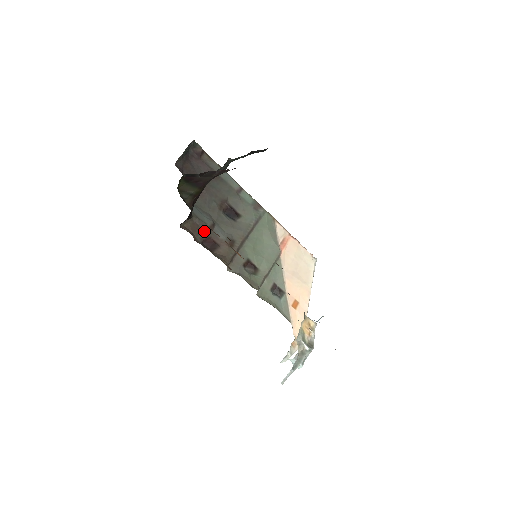
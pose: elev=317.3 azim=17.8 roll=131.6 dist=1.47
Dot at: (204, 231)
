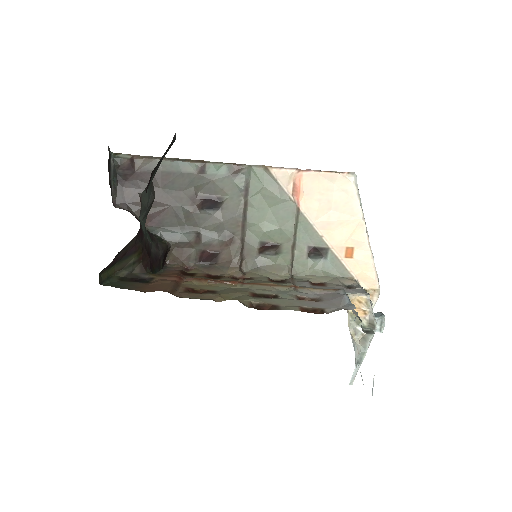
Dot at: (193, 250)
